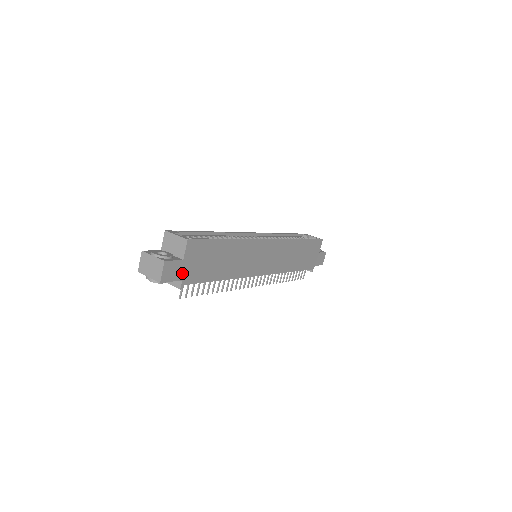
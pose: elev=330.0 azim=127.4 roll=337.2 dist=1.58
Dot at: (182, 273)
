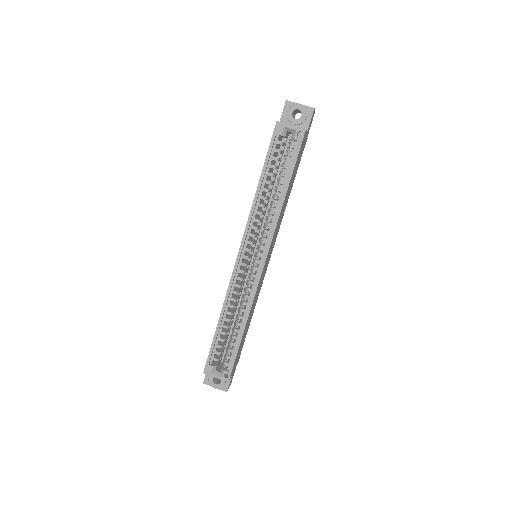
Dot at: (235, 368)
